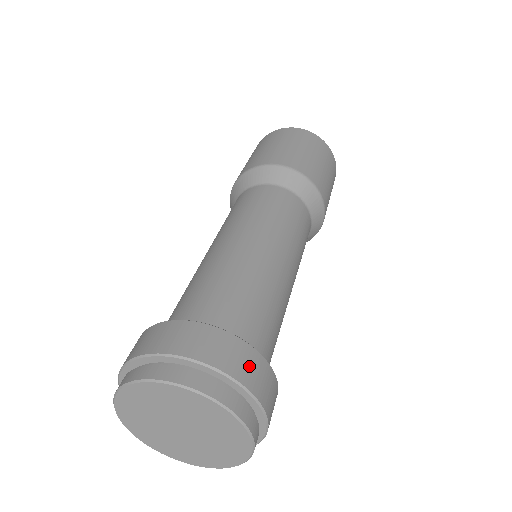
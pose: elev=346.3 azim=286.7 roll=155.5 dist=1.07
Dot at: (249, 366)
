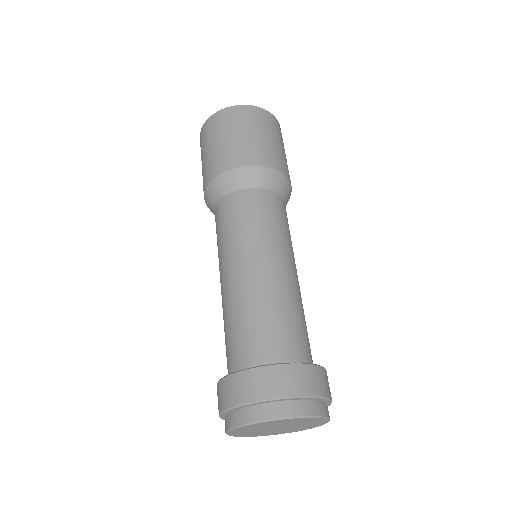
Dot at: (323, 382)
